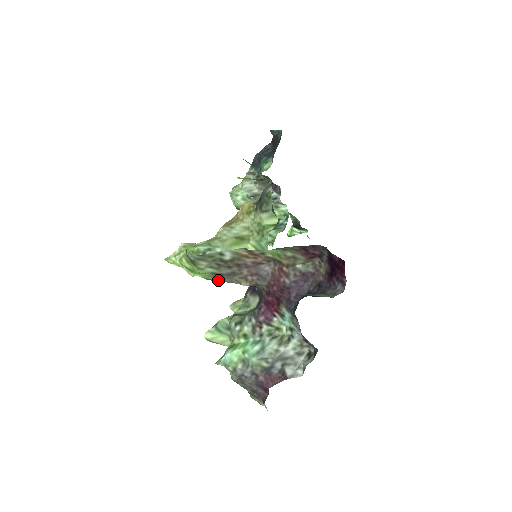
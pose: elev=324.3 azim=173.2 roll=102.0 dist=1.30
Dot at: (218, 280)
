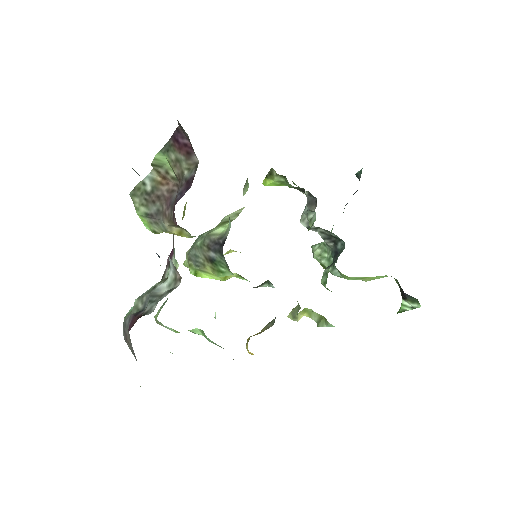
Dot at: (158, 230)
